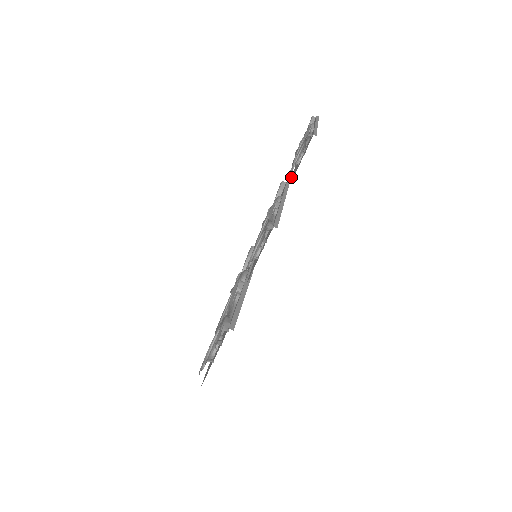
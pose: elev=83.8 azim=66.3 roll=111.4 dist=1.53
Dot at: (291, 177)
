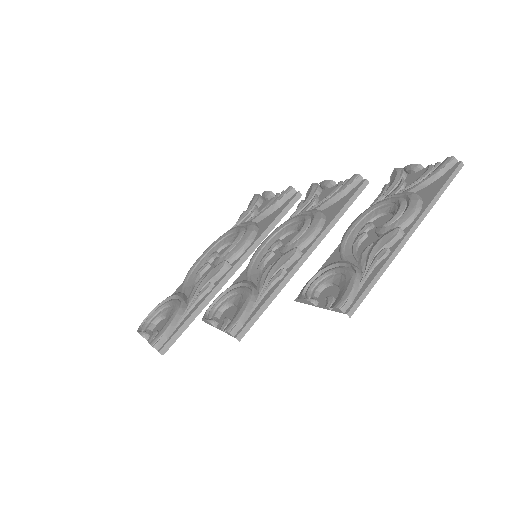
Dot at: (298, 300)
